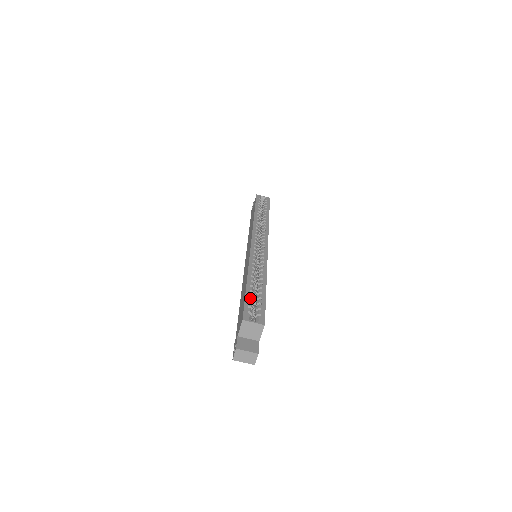
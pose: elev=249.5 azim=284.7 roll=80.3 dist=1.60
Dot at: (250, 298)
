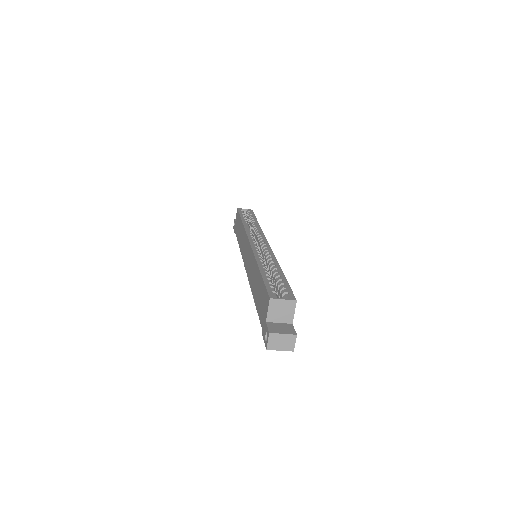
Dot at: (269, 280)
